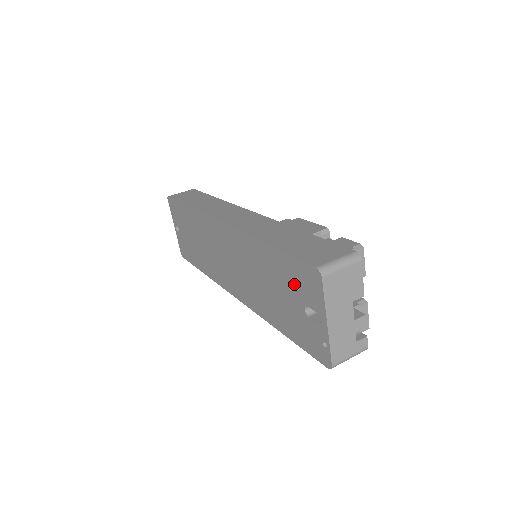
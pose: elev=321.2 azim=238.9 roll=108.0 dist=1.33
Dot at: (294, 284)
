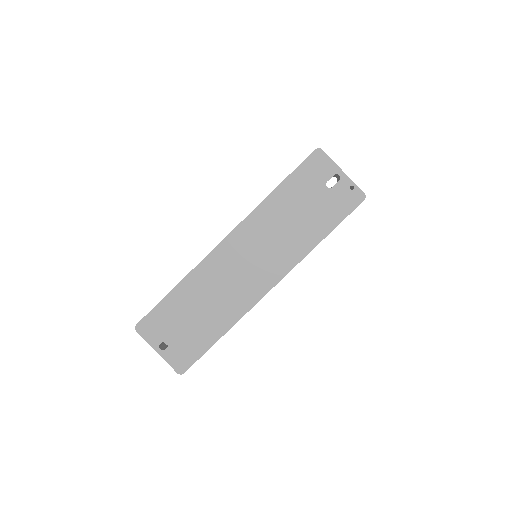
Dot at: (310, 182)
